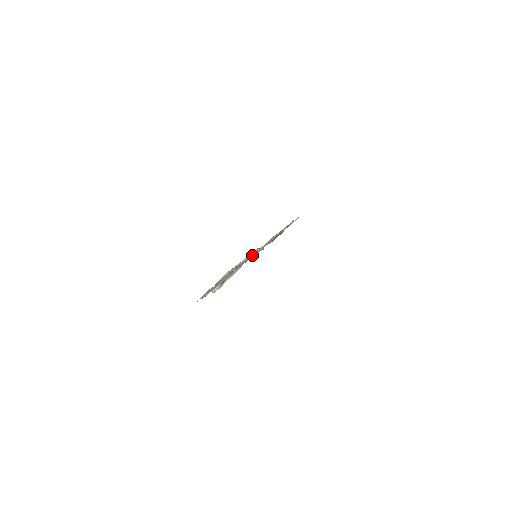
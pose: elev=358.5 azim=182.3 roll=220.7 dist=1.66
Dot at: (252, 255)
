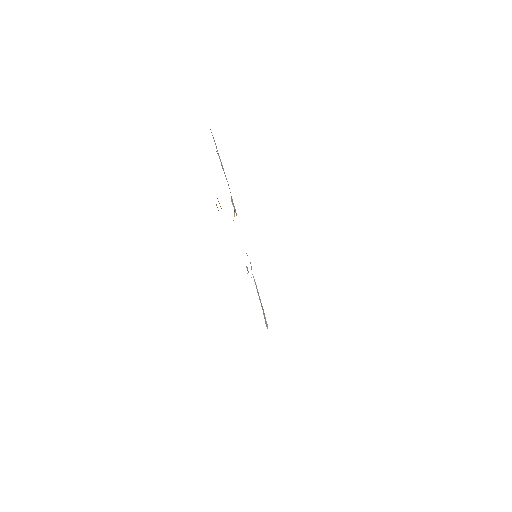
Dot at: occluded
